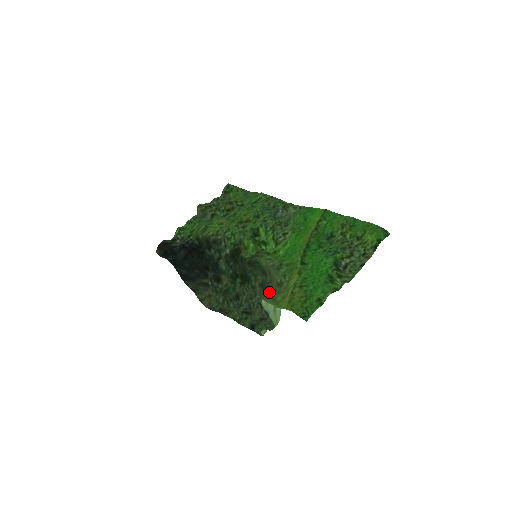
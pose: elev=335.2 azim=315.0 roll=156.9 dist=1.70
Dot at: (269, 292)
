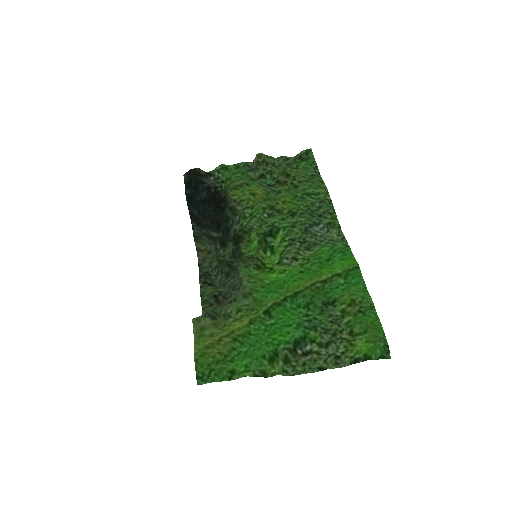
Dot at: occluded
